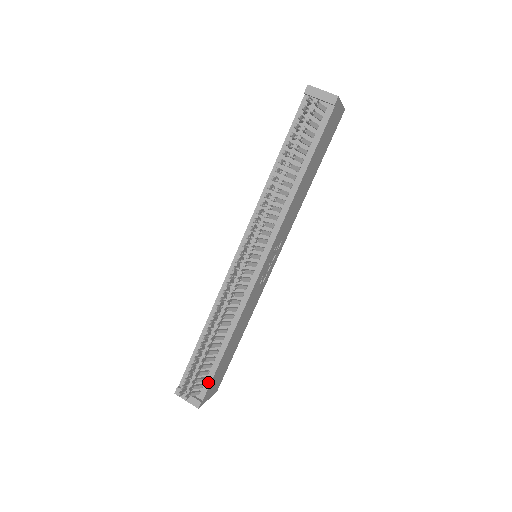
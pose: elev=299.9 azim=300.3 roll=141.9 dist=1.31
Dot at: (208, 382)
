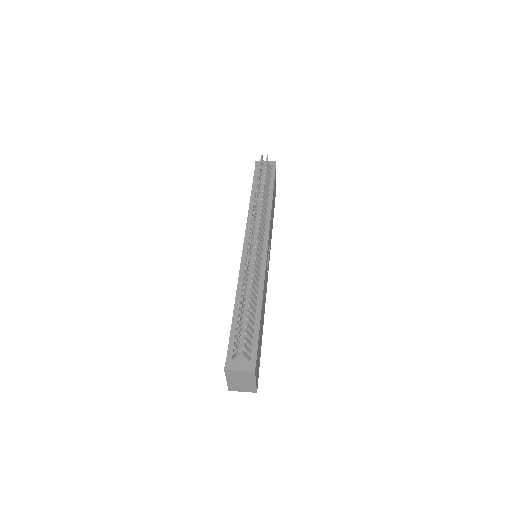
Dot at: (255, 346)
